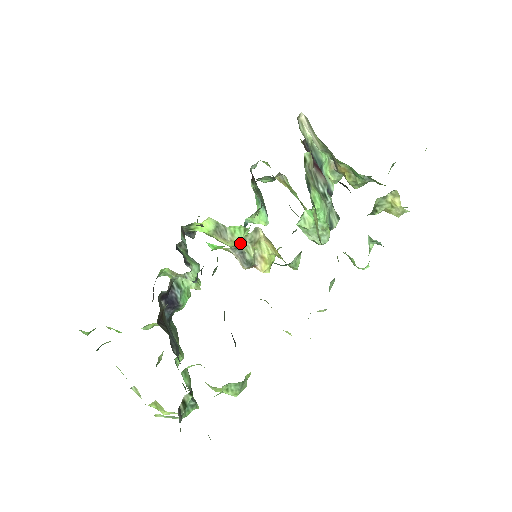
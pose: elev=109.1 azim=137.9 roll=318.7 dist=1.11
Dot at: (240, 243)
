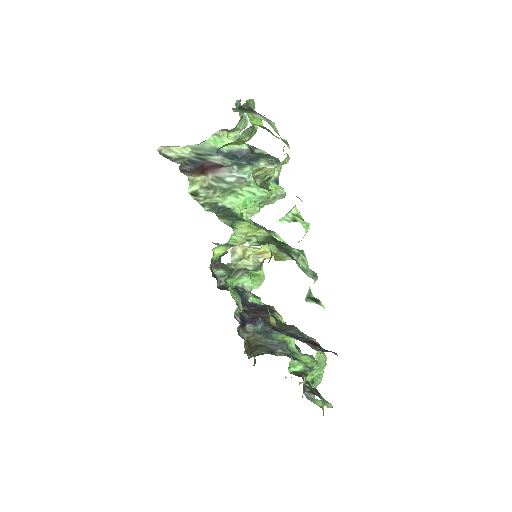
Dot at: occluded
